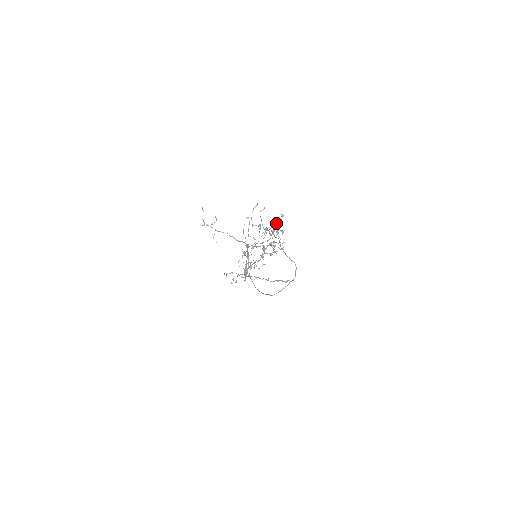
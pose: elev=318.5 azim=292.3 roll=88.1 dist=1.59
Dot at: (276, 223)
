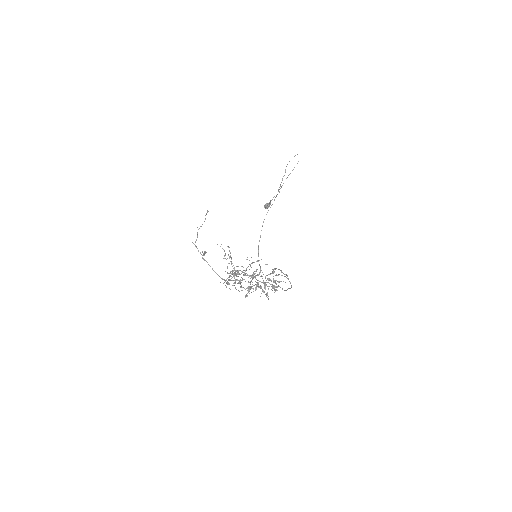
Dot at: (272, 284)
